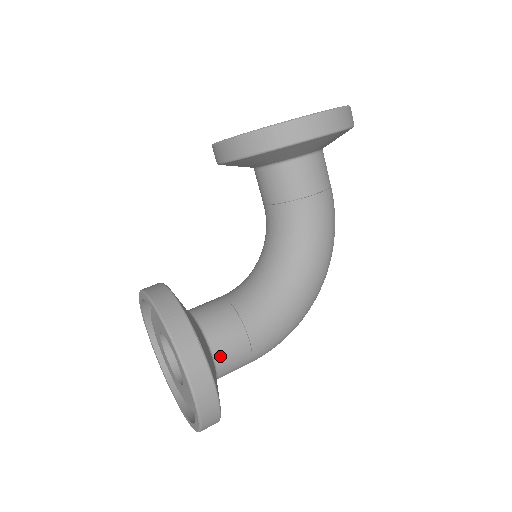
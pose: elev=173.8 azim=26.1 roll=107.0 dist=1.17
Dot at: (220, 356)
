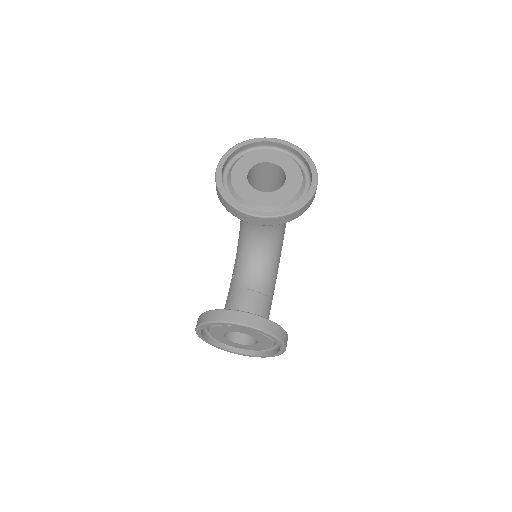
Dot at: occluded
